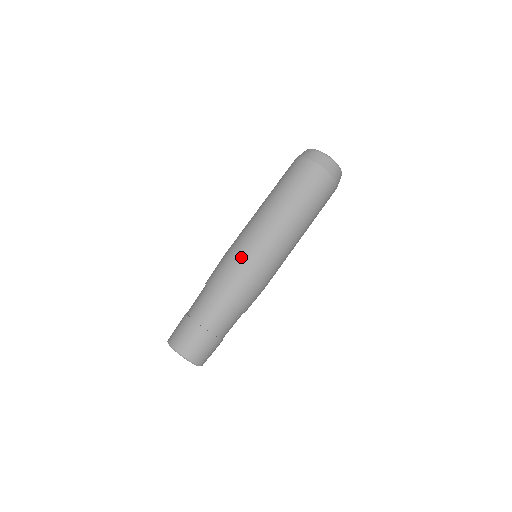
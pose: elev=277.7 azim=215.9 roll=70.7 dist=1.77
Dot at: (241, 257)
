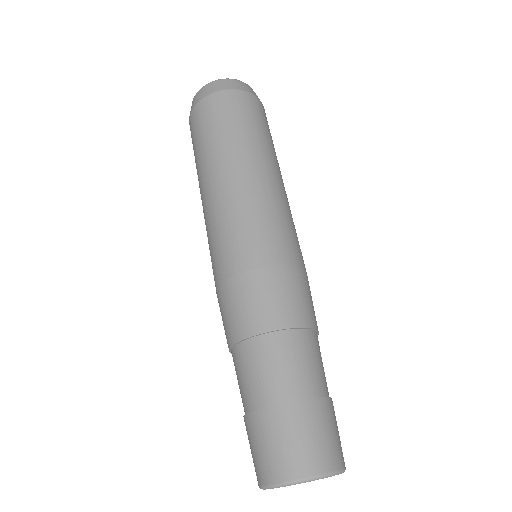
Dot at: (222, 269)
